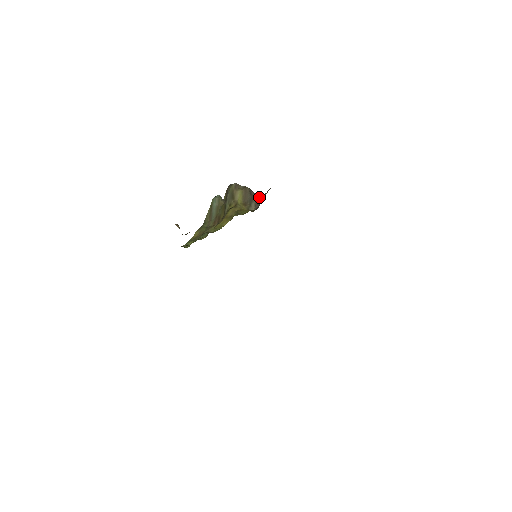
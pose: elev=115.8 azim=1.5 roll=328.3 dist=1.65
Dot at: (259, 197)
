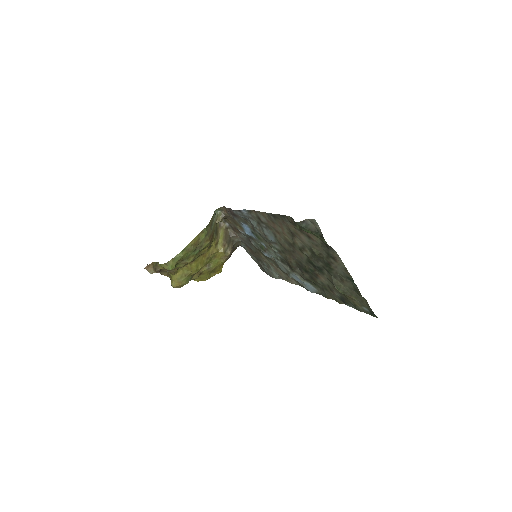
Dot at: (235, 243)
